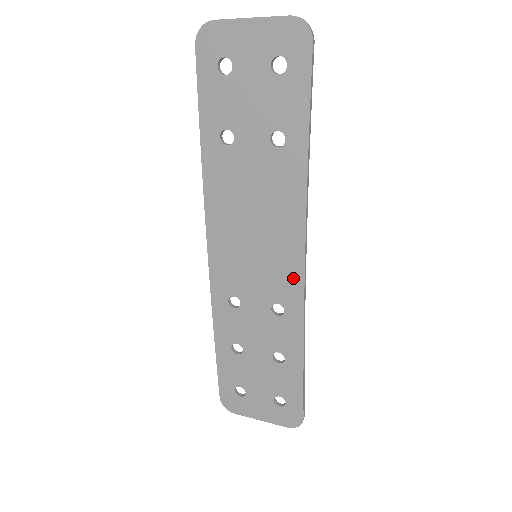
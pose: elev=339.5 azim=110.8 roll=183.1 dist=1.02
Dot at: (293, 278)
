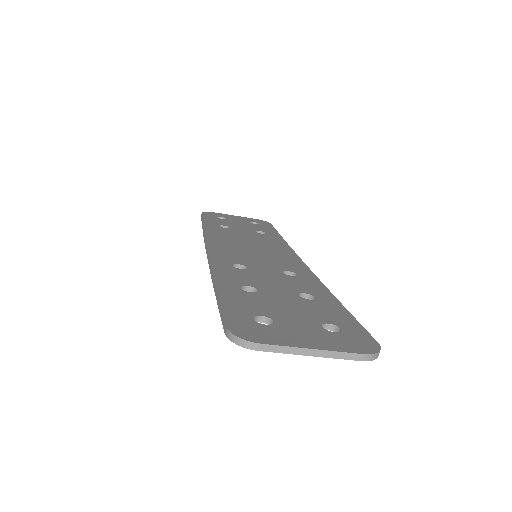
Dot at: (296, 264)
